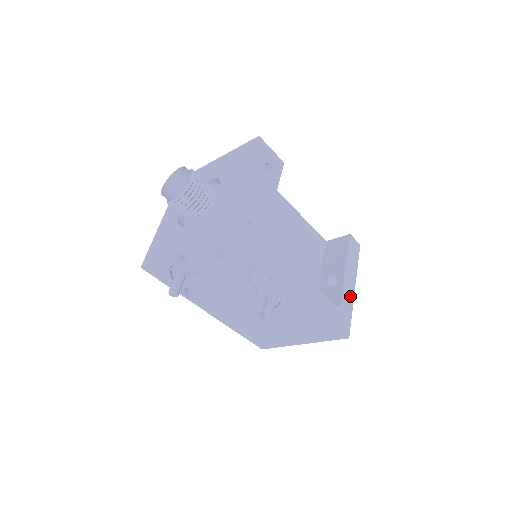
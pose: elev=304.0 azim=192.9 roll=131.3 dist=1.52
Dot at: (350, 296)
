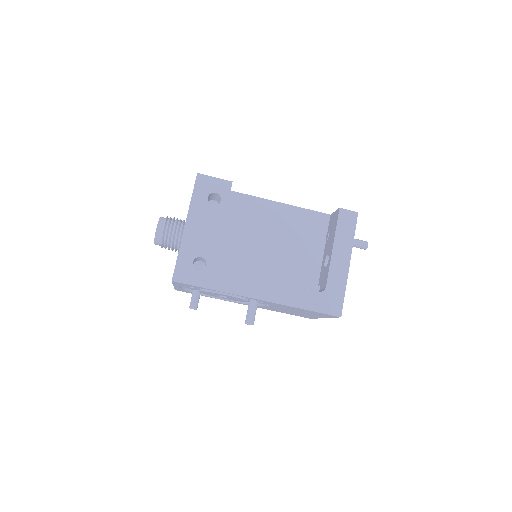
Dot at: (342, 274)
